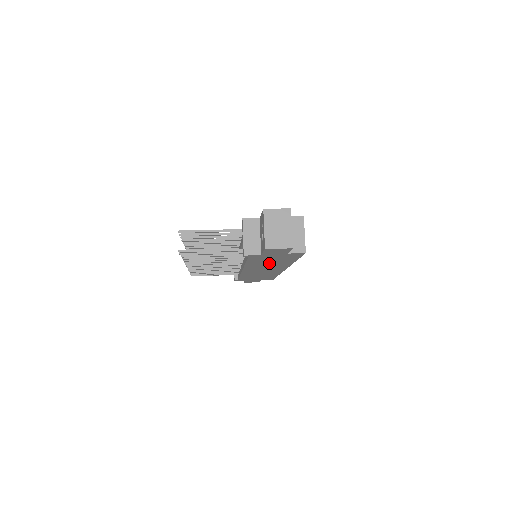
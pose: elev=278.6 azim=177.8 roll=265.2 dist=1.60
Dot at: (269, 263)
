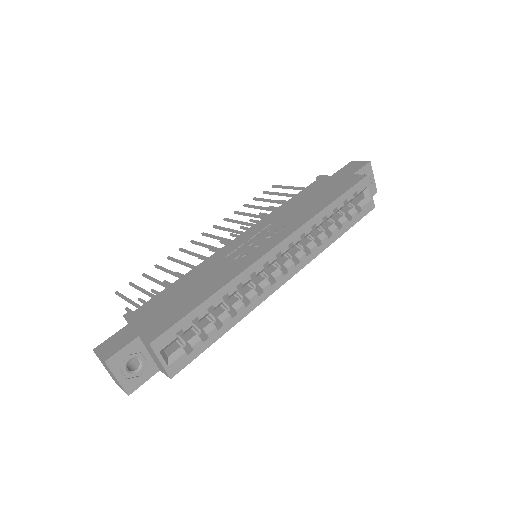
Dot at: occluded
